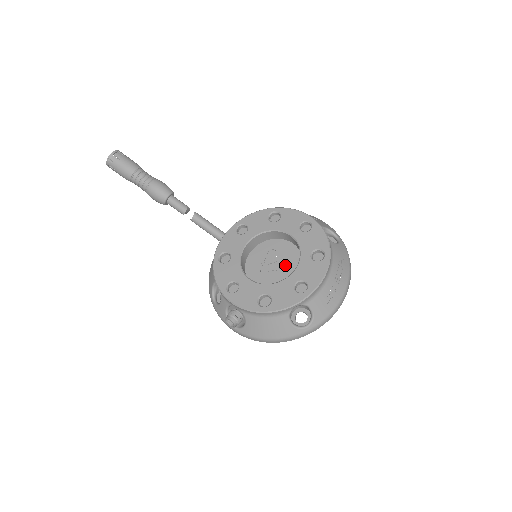
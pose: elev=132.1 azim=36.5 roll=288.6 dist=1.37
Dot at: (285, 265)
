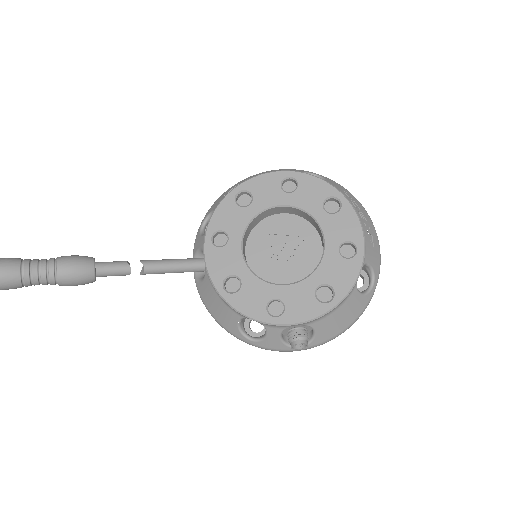
Dot at: (298, 241)
